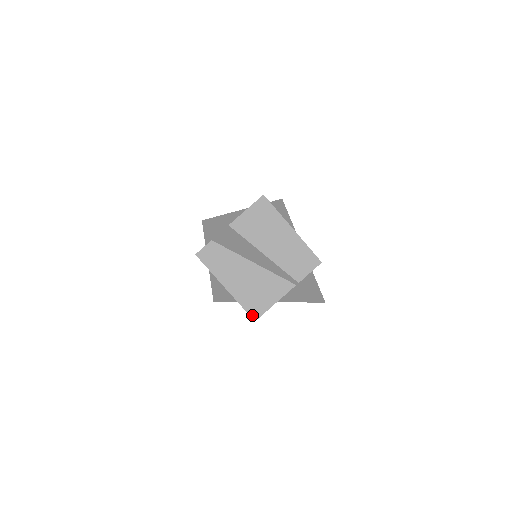
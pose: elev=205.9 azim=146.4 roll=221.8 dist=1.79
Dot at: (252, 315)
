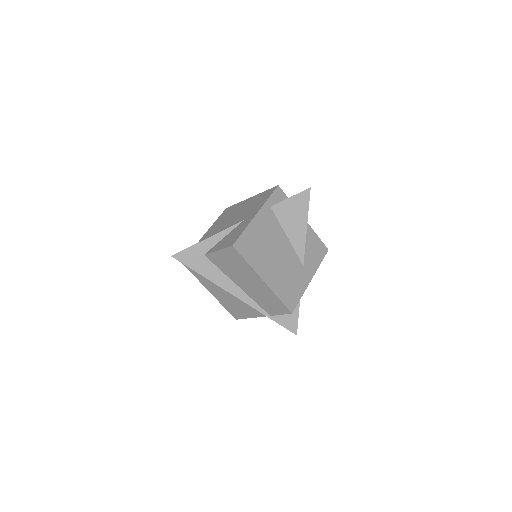
Dot at: (233, 315)
